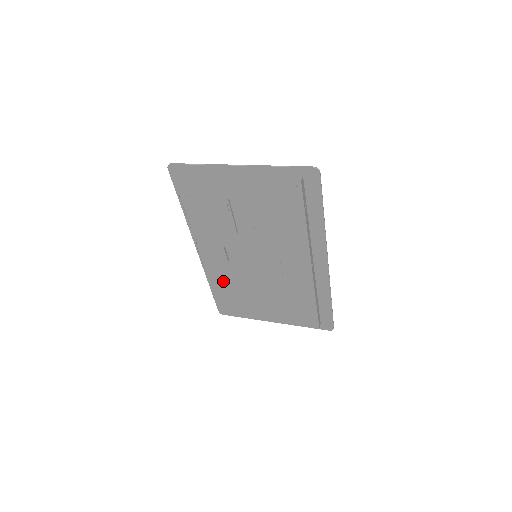
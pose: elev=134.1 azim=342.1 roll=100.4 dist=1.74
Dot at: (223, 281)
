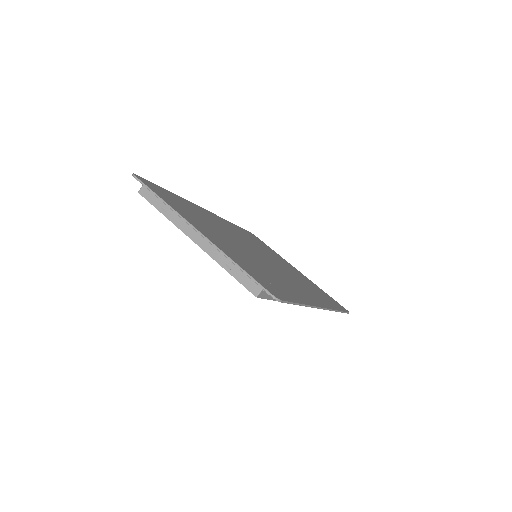
Dot at: occluded
